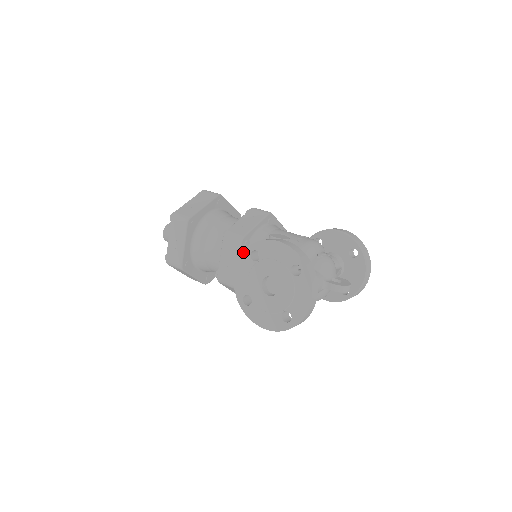
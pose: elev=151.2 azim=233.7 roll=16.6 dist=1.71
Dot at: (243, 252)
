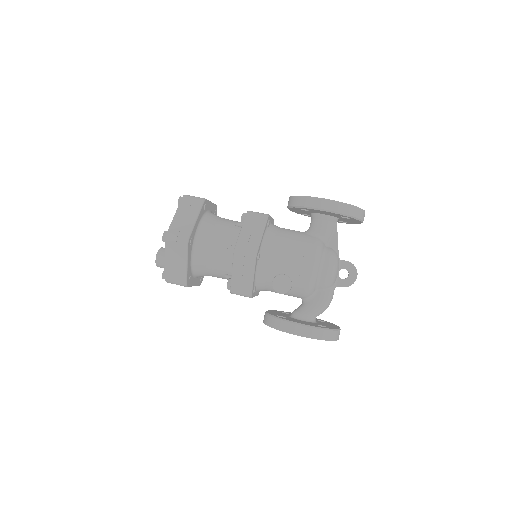
Dot at: occluded
